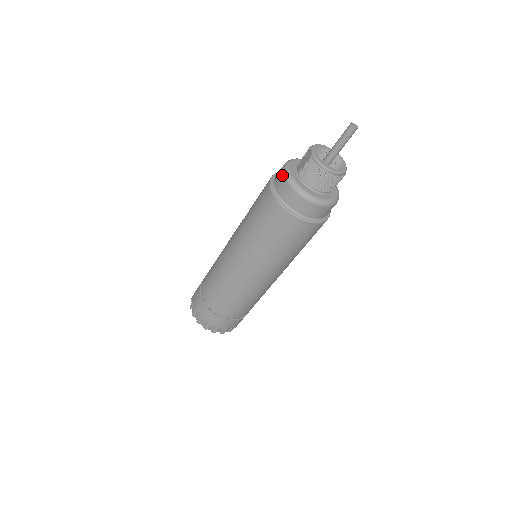
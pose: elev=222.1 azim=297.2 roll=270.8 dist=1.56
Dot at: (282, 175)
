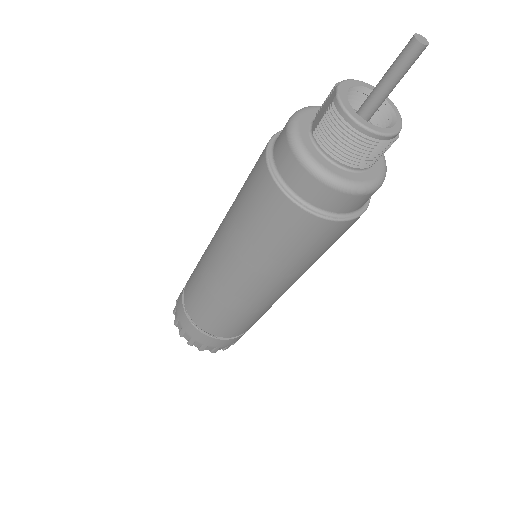
Dot at: (284, 134)
